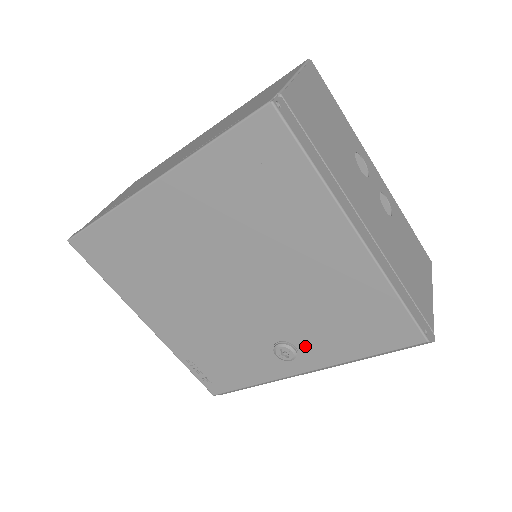
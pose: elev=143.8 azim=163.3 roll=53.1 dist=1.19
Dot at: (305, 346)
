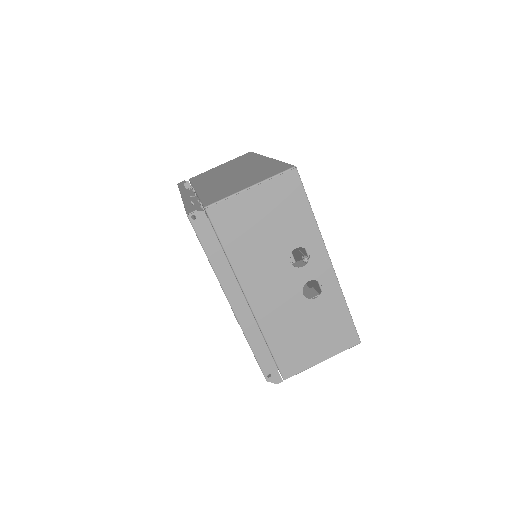
Dot at: occluded
